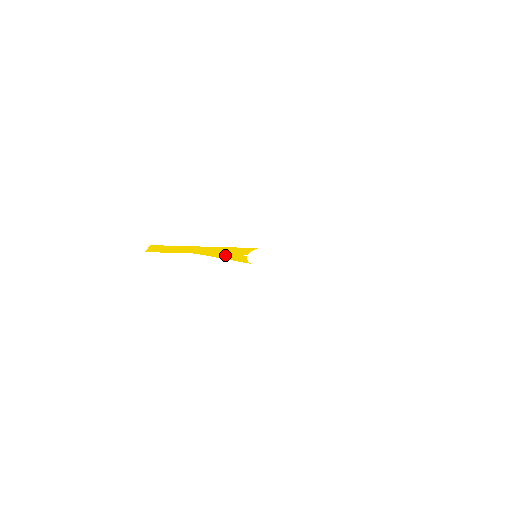
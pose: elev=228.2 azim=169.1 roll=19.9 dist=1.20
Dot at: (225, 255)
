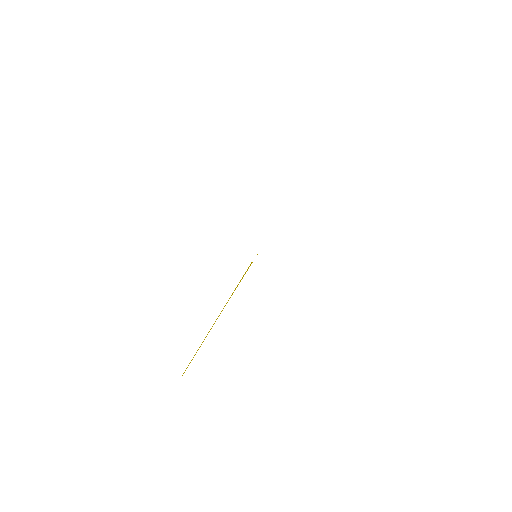
Dot at: (238, 284)
